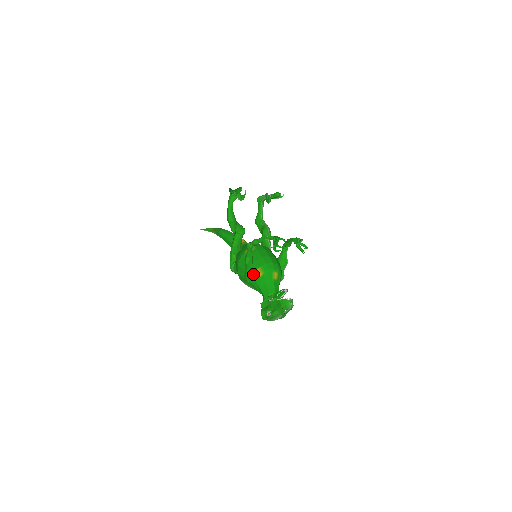
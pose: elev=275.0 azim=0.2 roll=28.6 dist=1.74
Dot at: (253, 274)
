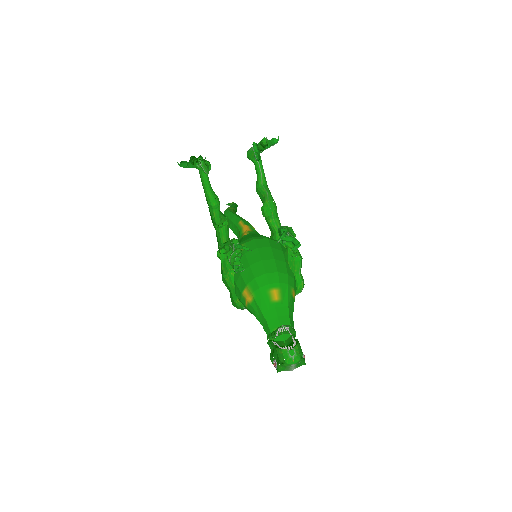
Dot at: (242, 298)
